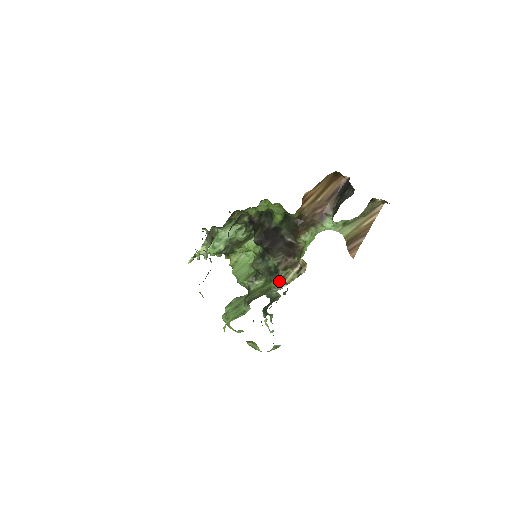
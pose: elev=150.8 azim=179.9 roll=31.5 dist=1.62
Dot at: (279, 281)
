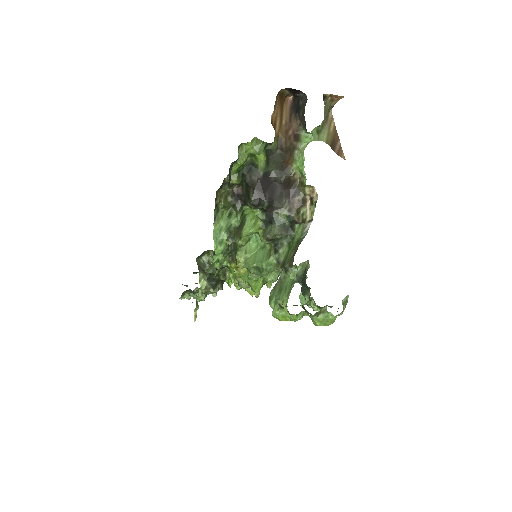
Dot at: (301, 229)
